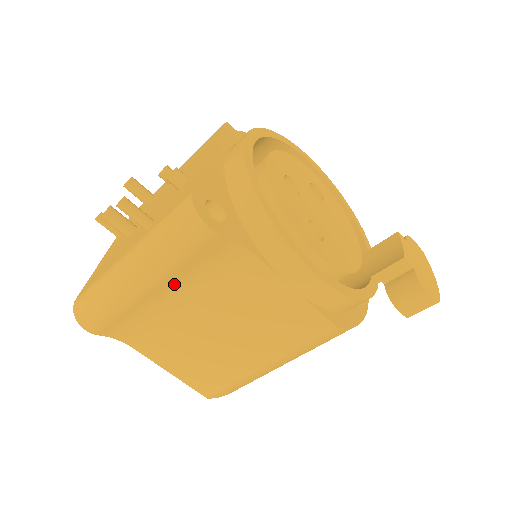
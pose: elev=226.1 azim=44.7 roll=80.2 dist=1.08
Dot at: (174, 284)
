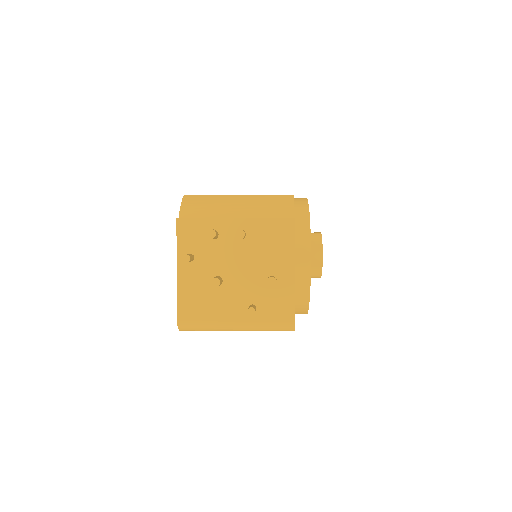
Dot at: occluded
